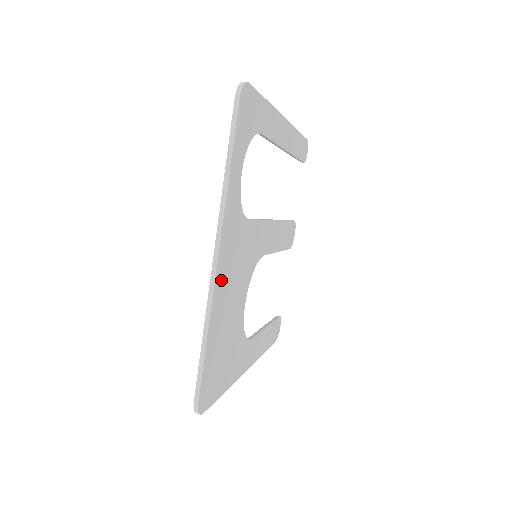
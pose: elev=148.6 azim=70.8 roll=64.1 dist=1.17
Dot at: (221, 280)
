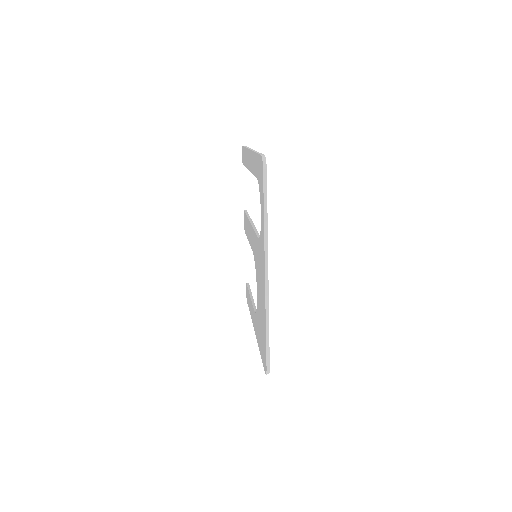
Dot at: occluded
